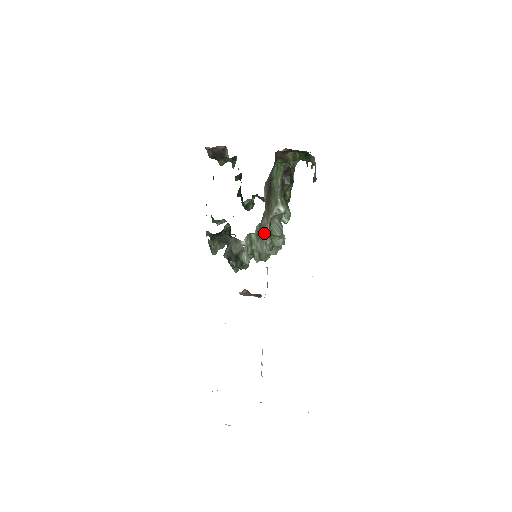
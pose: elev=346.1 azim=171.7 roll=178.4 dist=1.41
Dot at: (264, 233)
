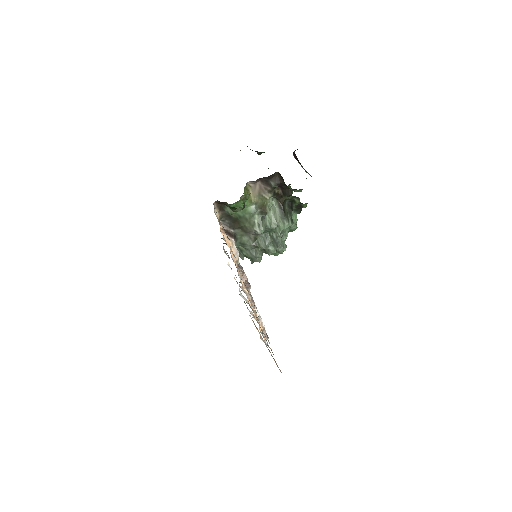
Dot at: (249, 245)
